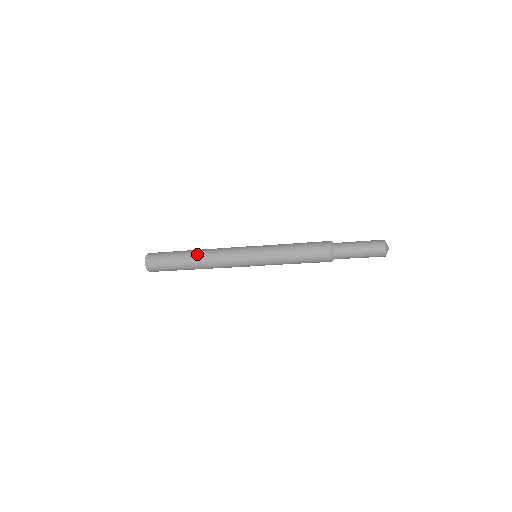
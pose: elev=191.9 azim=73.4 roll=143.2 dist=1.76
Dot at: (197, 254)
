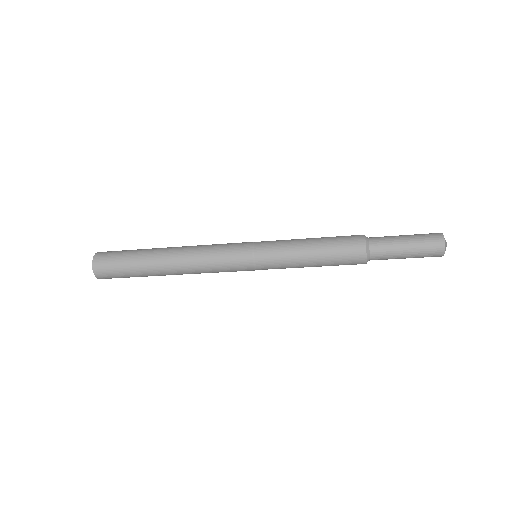
Dot at: (170, 264)
